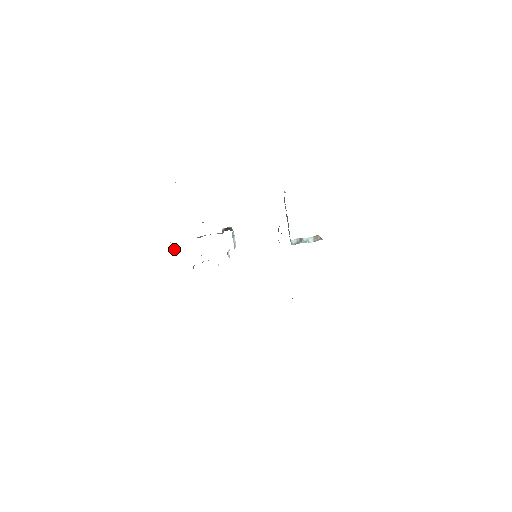
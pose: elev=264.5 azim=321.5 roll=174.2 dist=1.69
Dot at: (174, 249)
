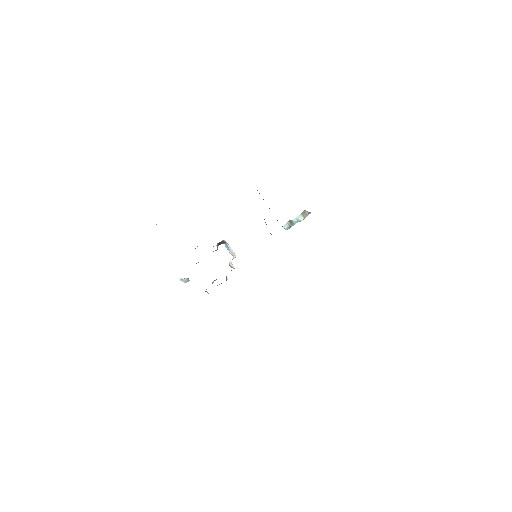
Dot at: (184, 282)
